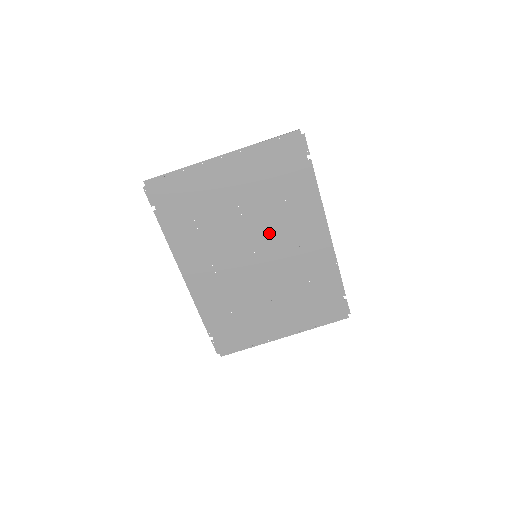
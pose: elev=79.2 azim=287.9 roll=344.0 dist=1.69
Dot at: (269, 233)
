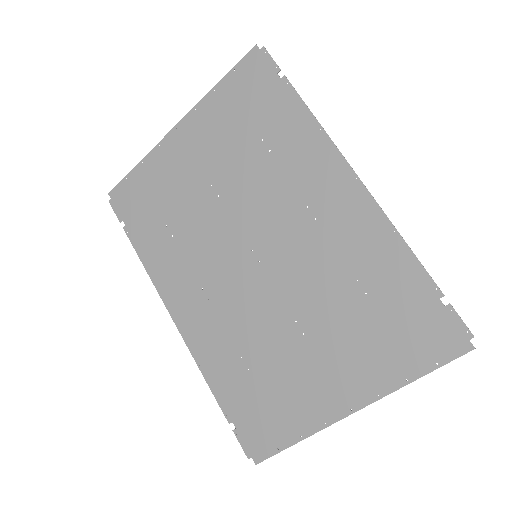
Dot at: (263, 211)
